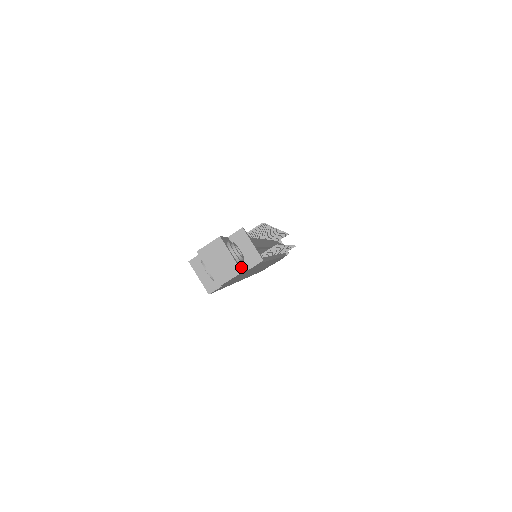
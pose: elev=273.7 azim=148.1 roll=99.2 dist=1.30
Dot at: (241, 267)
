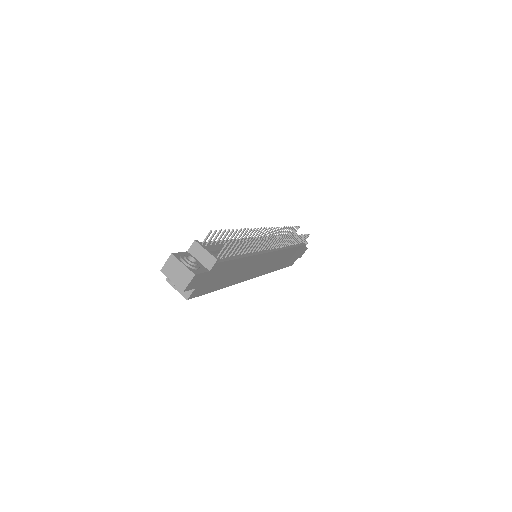
Dot at: (196, 271)
